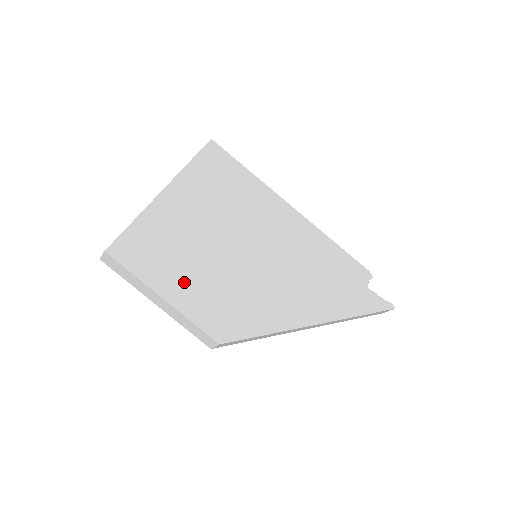
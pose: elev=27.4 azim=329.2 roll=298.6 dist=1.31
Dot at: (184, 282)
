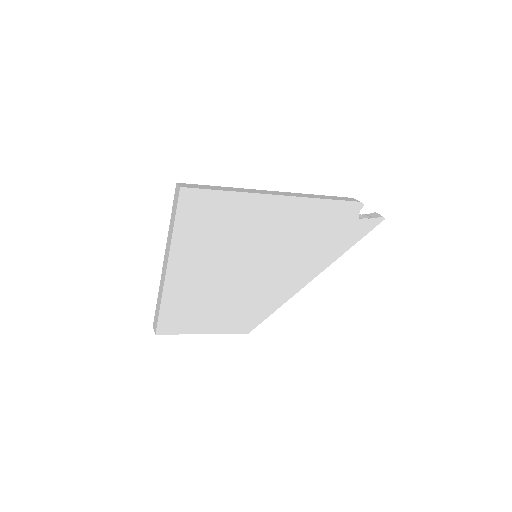
Dot at: (212, 317)
